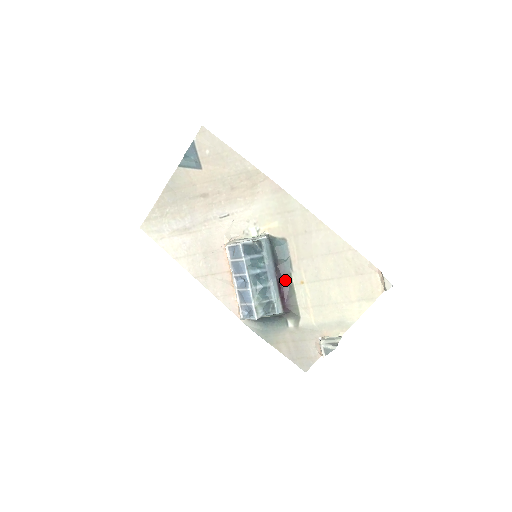
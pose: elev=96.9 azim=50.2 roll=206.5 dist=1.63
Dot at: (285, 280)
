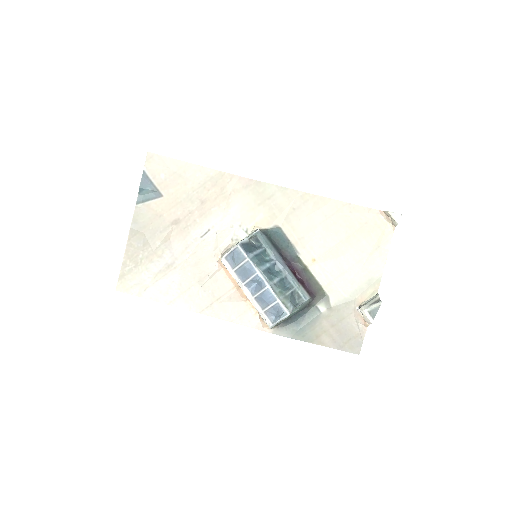
Dot at: (296, 265)
